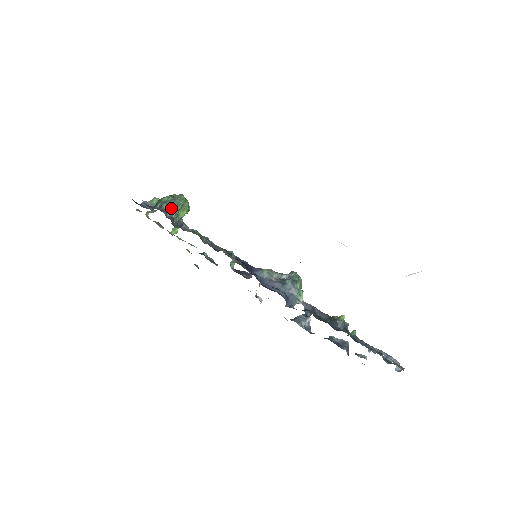
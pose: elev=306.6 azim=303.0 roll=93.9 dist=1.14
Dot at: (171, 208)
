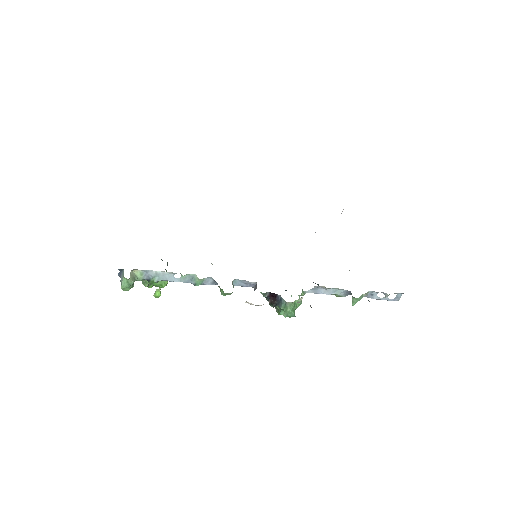
Dot at: (162, 260)
